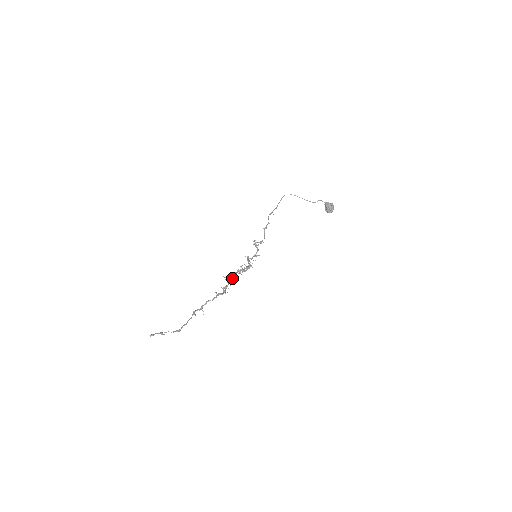
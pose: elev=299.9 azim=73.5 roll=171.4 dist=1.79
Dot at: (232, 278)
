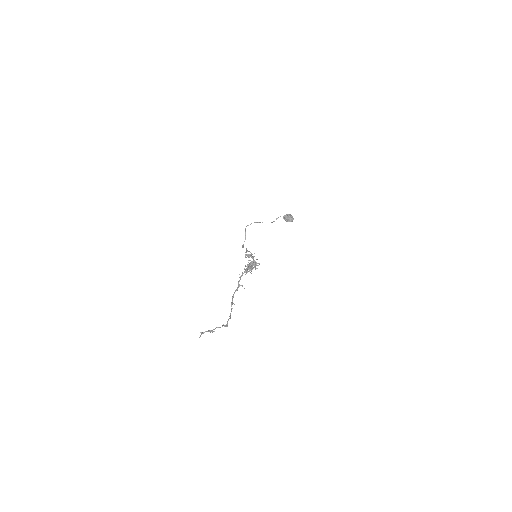
Dot at: occluded
